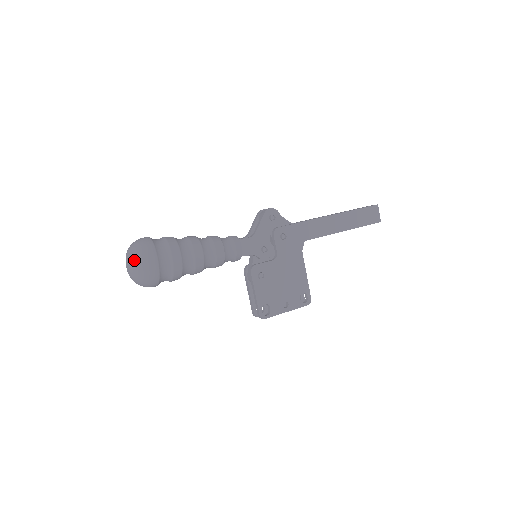
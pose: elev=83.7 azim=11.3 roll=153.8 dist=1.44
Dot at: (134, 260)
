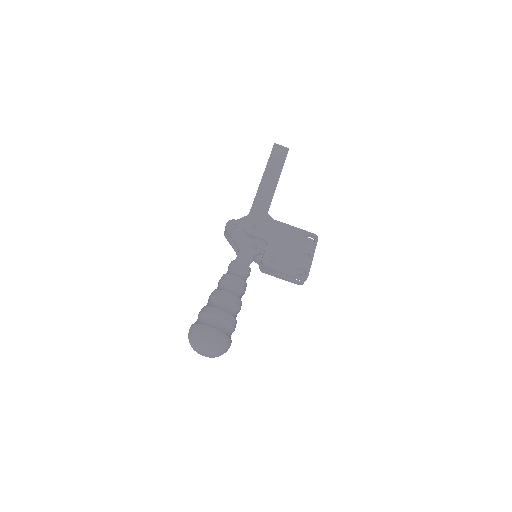
Dot at: (201, 345)
